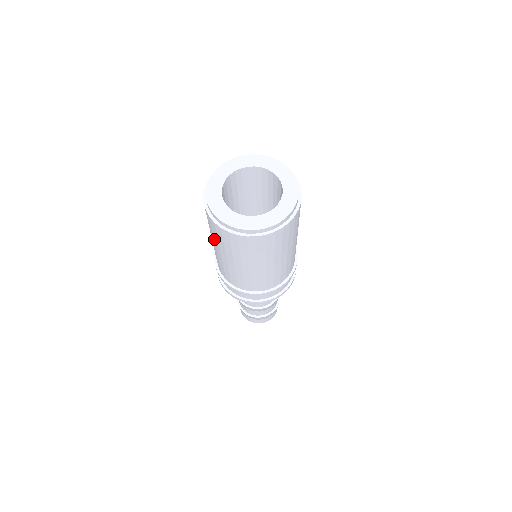
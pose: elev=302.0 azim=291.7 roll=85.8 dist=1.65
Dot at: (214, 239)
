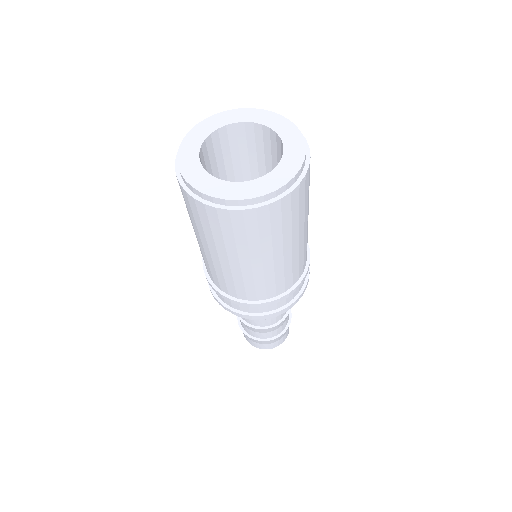
Dot at: (214, 241)
